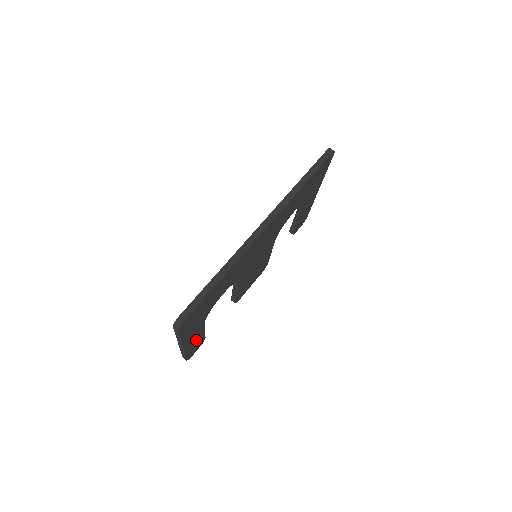
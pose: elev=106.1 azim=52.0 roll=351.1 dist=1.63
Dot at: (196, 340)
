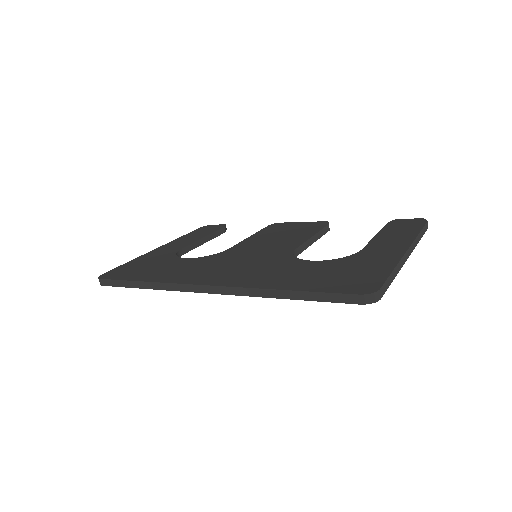
Dot at: occluded
